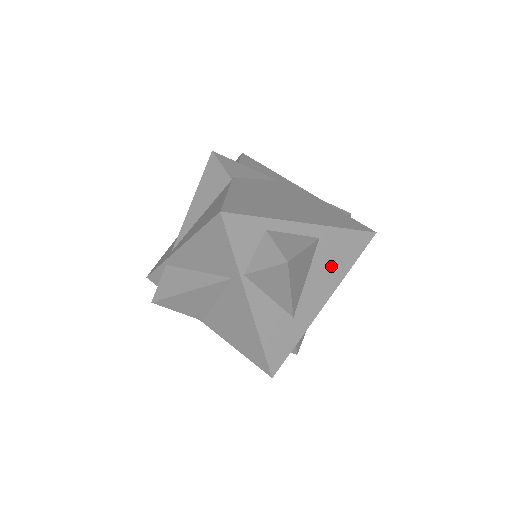
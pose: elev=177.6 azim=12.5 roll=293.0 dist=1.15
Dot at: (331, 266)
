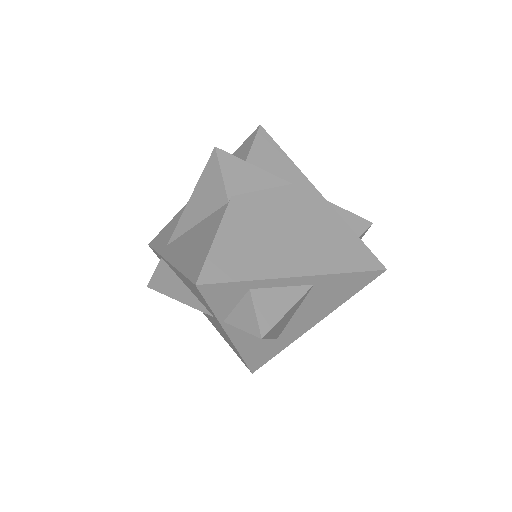
Dot at: (325, 301)
